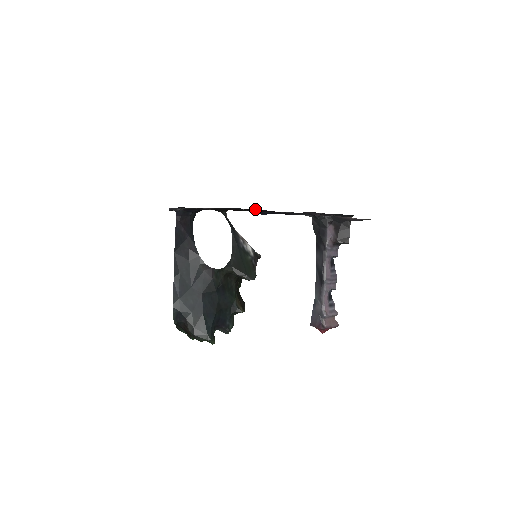
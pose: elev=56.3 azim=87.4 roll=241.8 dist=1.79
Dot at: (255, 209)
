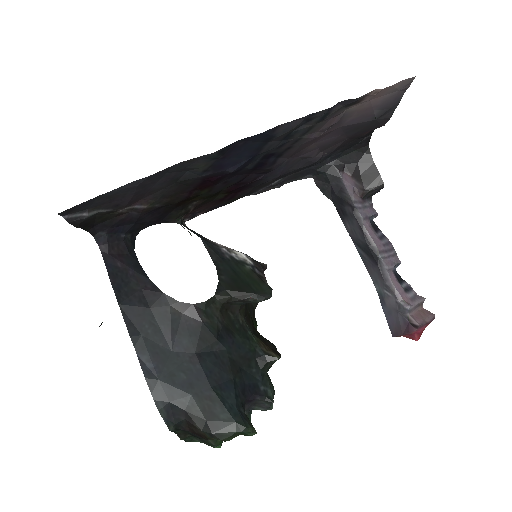
Dot at: (224, 197)
